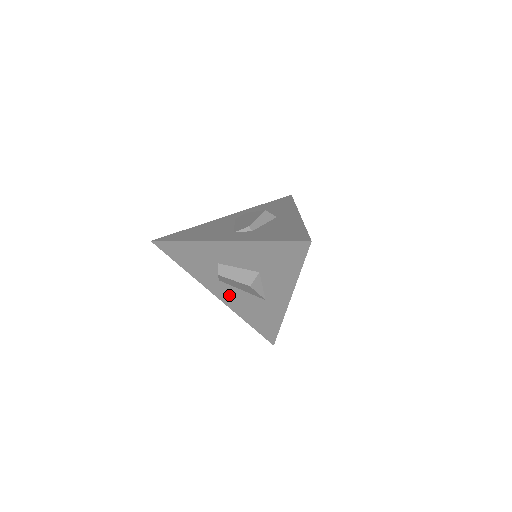
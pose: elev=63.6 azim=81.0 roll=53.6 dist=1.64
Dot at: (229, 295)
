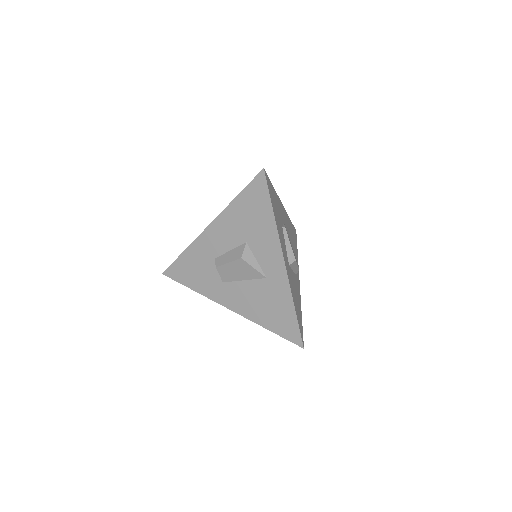
Dot at: (238, 297)
